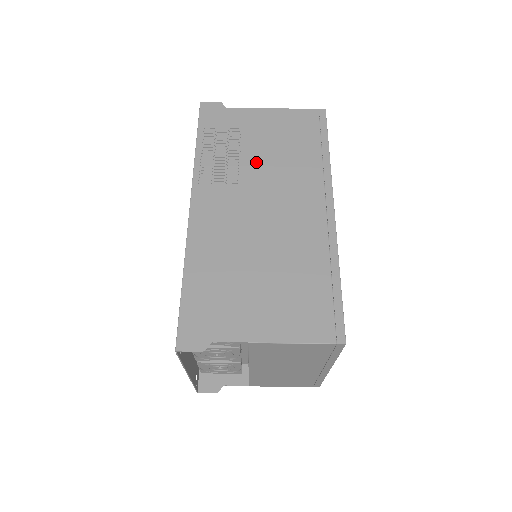
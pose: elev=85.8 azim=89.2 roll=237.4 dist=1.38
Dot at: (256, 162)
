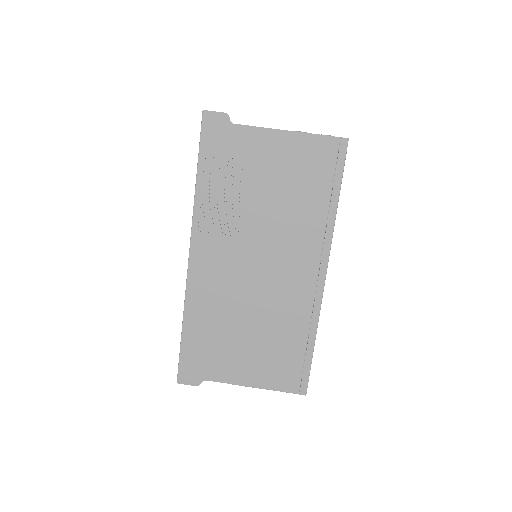
Dot at: (258, 209)
